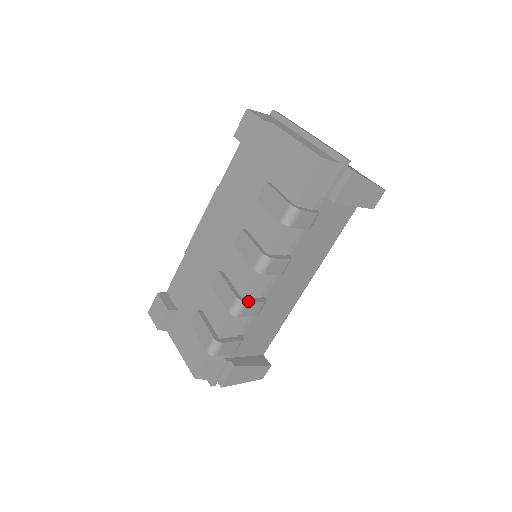
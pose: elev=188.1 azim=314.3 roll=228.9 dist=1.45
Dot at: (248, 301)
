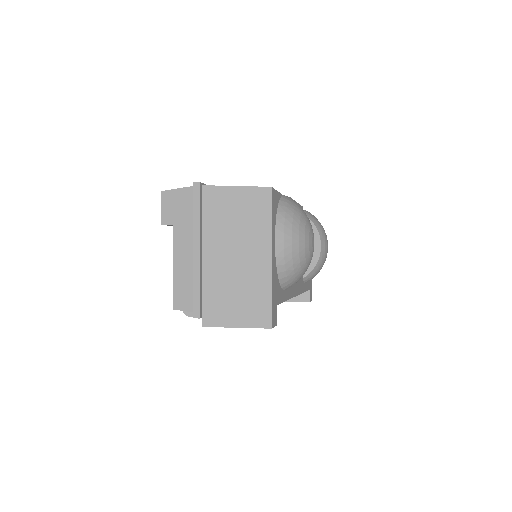
Dot at: occluded
